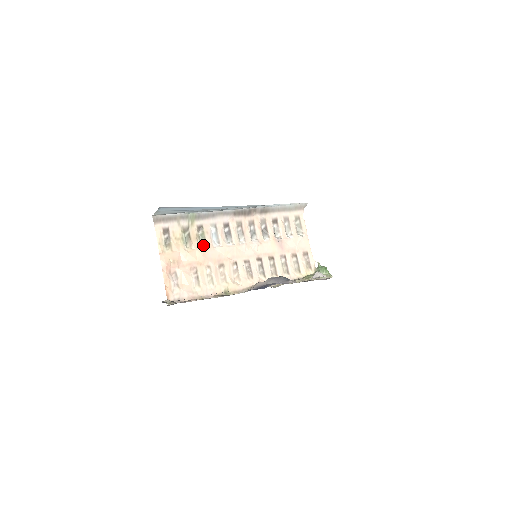
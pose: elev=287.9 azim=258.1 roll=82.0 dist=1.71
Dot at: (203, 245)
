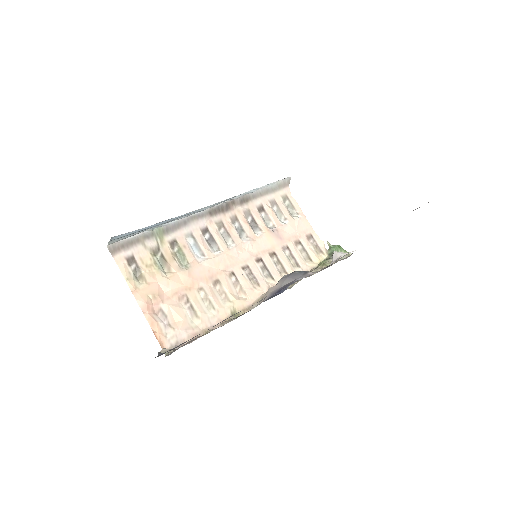
Dot at: (184, 264)
